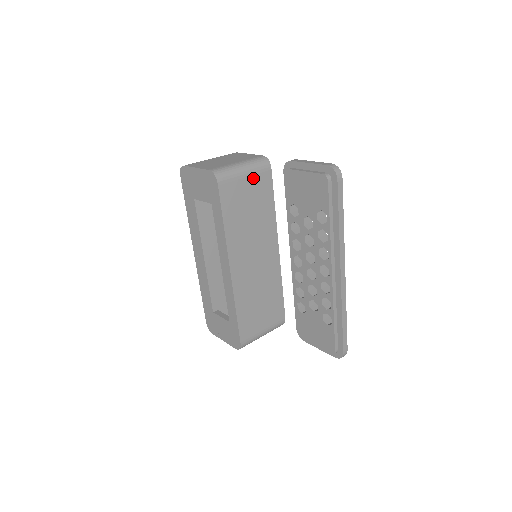
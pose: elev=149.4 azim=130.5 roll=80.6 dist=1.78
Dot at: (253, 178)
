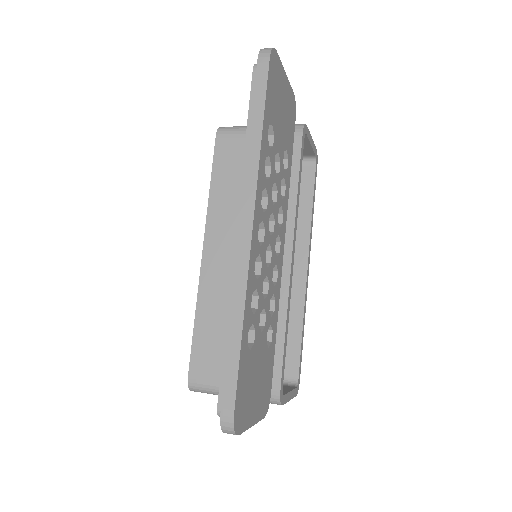
Dot at: occluded
